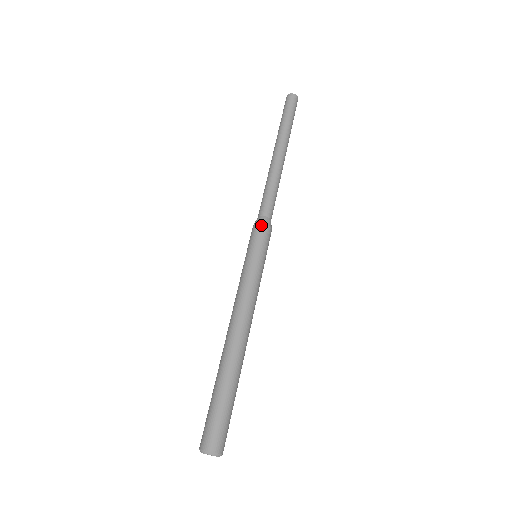
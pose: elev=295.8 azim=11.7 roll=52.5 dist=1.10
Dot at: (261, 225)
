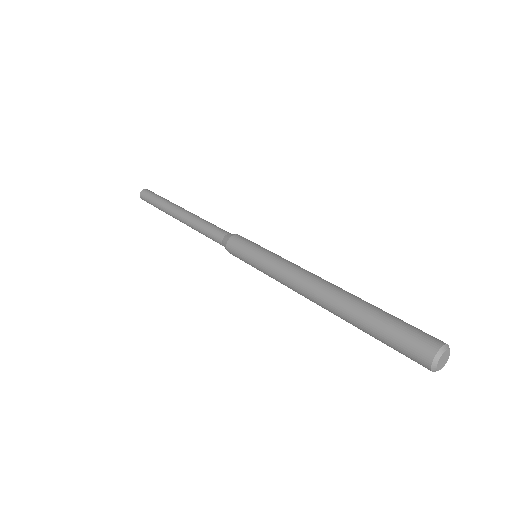
Dot at: (241, 236)
